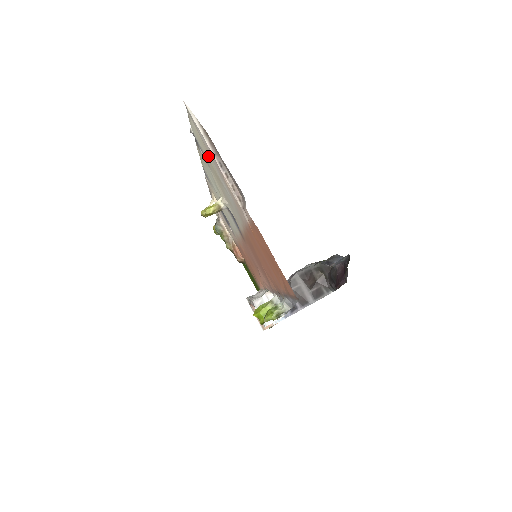
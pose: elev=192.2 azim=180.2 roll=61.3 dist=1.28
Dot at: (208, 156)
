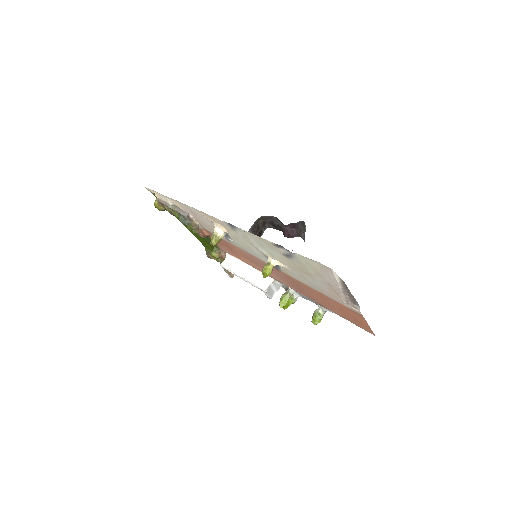
Dot at: (312, 271)
